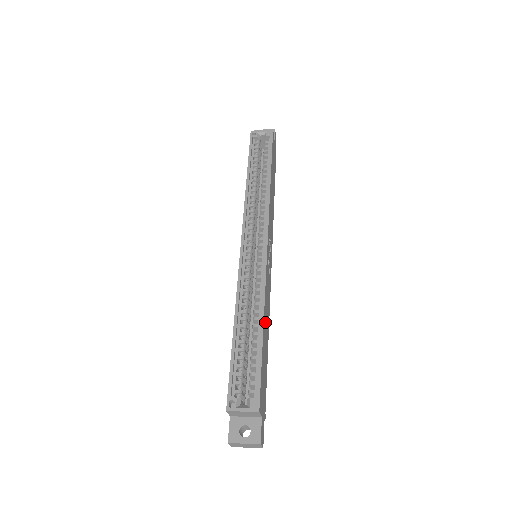
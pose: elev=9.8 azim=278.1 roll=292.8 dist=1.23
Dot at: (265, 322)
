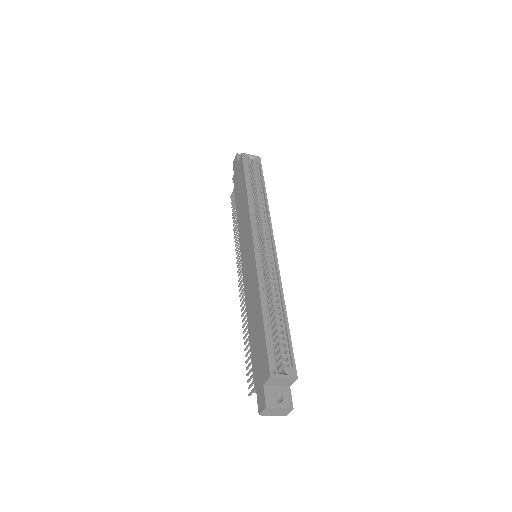
Dot at: occluded
